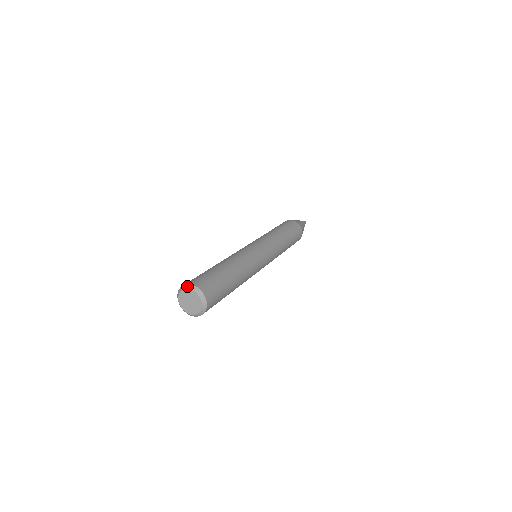
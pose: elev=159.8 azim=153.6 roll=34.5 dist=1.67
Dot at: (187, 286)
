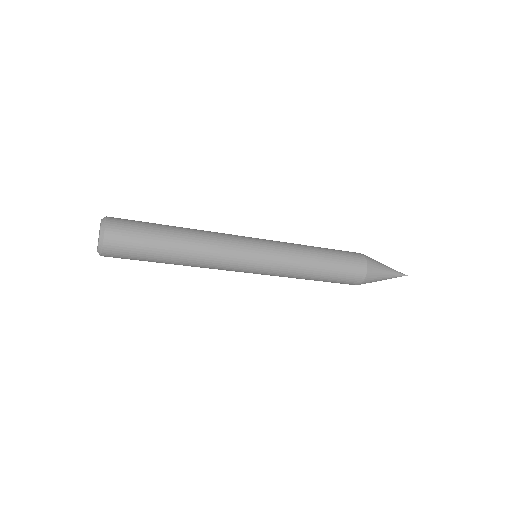
Dot at: occluded
